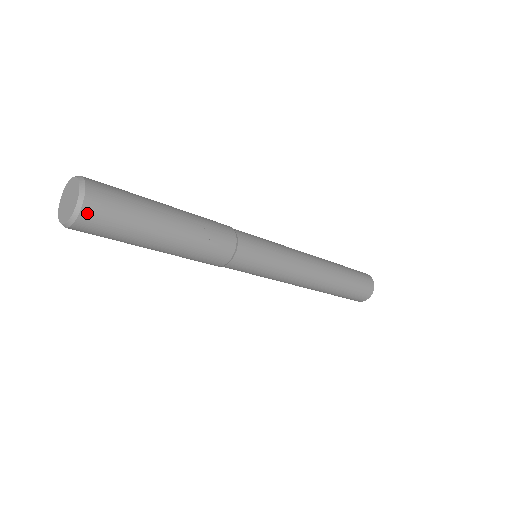
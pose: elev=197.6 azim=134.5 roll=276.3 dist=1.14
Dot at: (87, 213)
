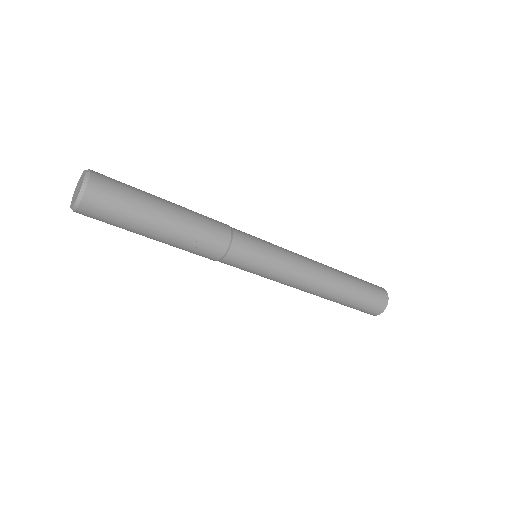
Dot at: (83, 211)
